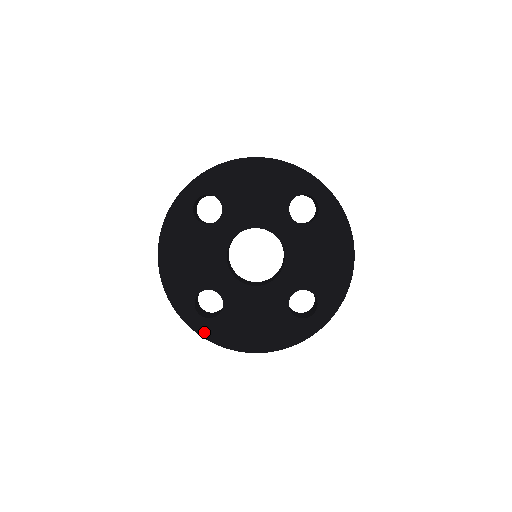
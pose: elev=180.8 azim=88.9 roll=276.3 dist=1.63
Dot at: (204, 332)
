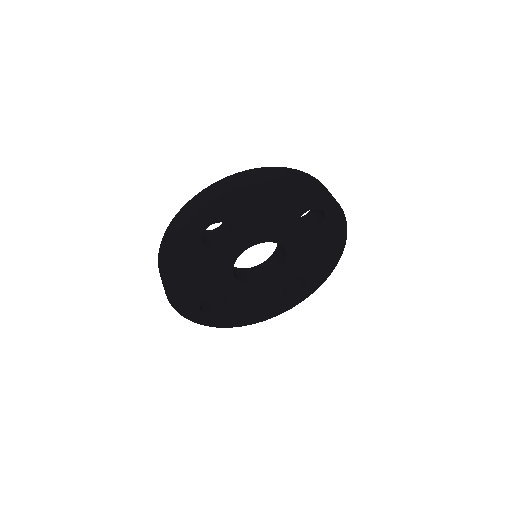
Dot at: (207, 322)
